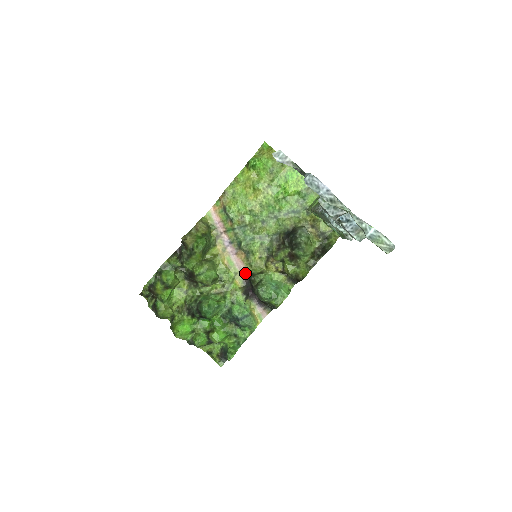
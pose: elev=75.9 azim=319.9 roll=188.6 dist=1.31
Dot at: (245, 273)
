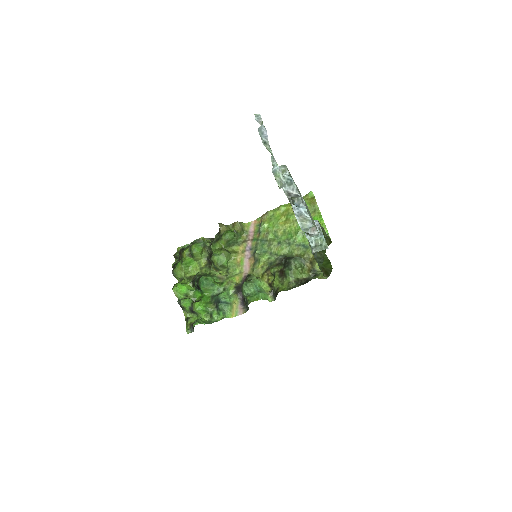
Dot at: occluded
